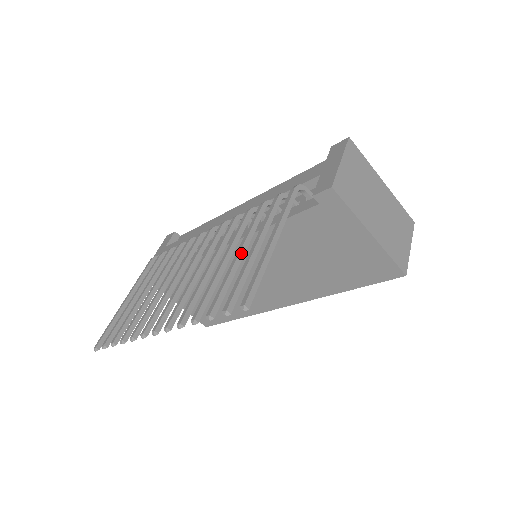
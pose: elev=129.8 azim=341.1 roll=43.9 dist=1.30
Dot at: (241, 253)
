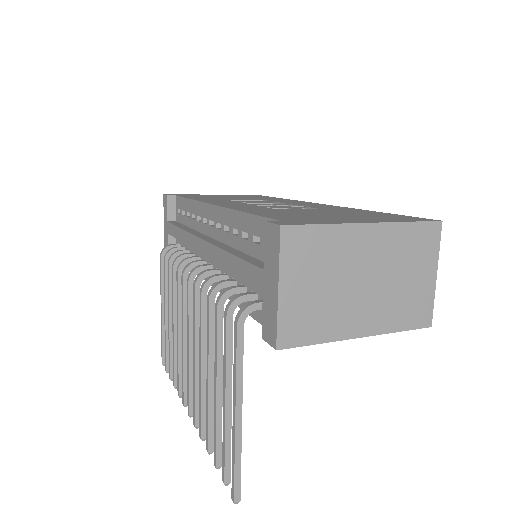
Dot at: (218, 388)
